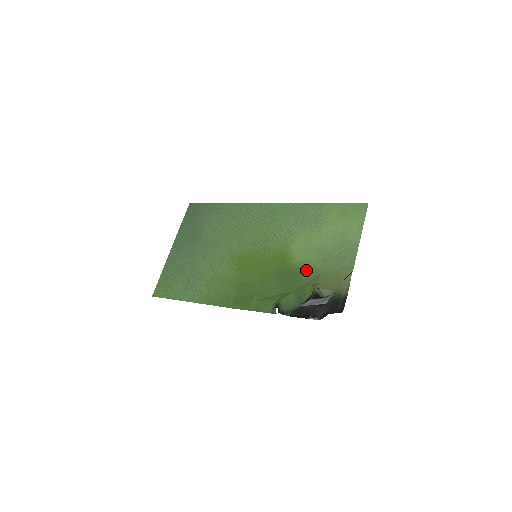
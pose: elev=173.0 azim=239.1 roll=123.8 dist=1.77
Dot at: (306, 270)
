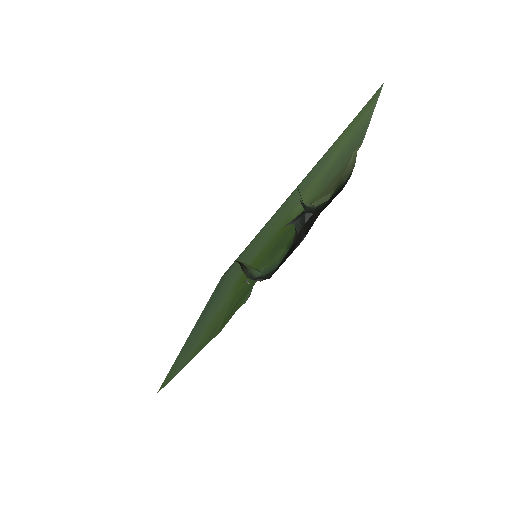
Dot at: (304, 210)
